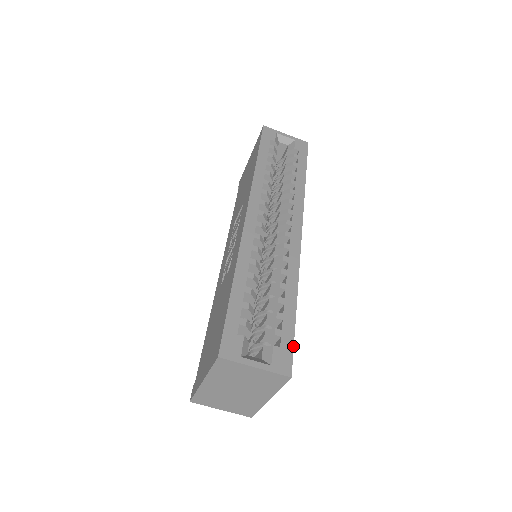
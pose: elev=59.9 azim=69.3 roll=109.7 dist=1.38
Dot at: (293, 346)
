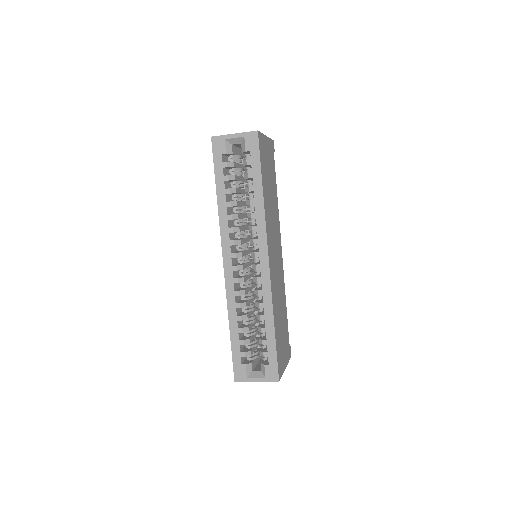
Dot at: (277, 361)
